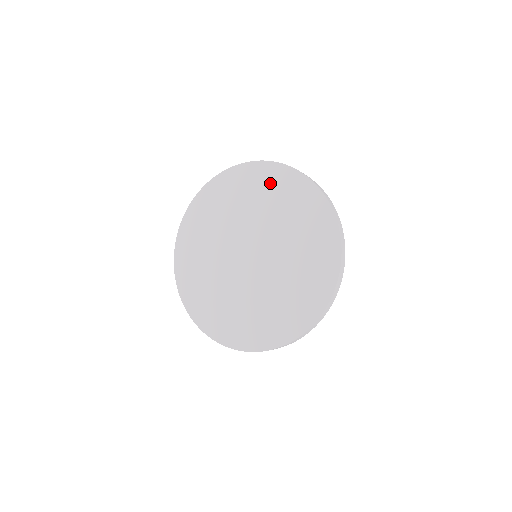
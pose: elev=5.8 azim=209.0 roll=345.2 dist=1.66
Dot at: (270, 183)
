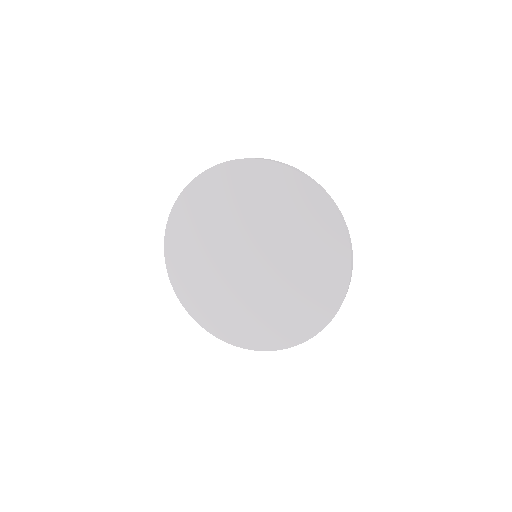
Dot at: (251, 182)
